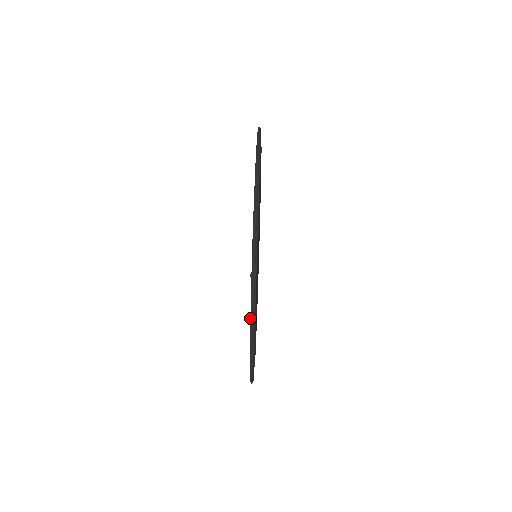
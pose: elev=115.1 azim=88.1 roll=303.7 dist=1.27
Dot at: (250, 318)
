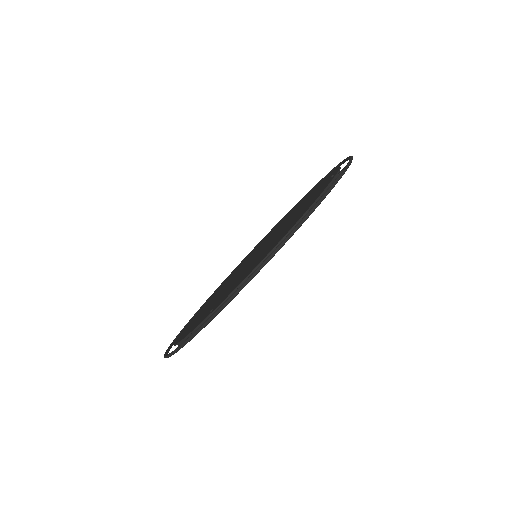
Dot at: (182, 343)
